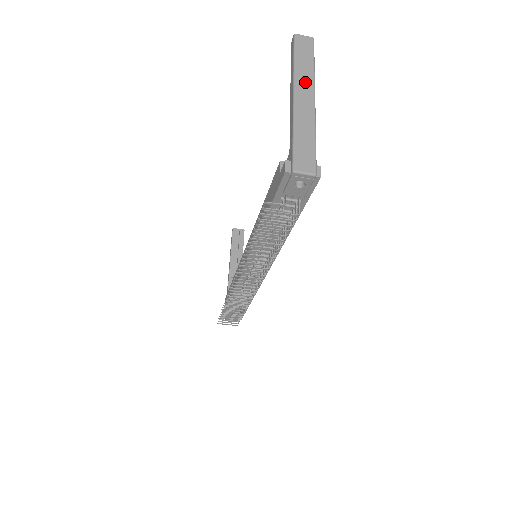
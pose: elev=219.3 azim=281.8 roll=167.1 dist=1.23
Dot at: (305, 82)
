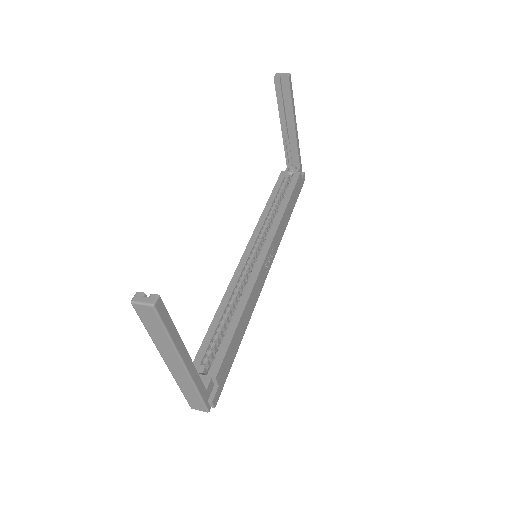
Dot at: (168, 353)
